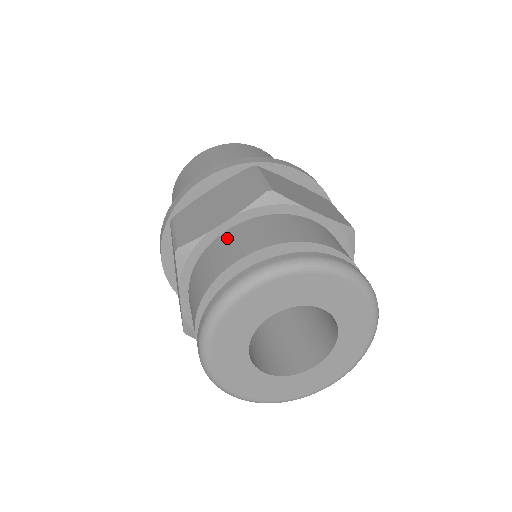
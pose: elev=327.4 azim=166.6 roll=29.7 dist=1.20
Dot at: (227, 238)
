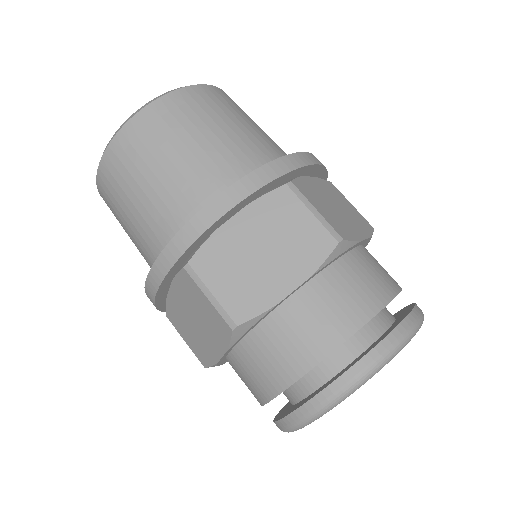
Dot at: (302, 308)
